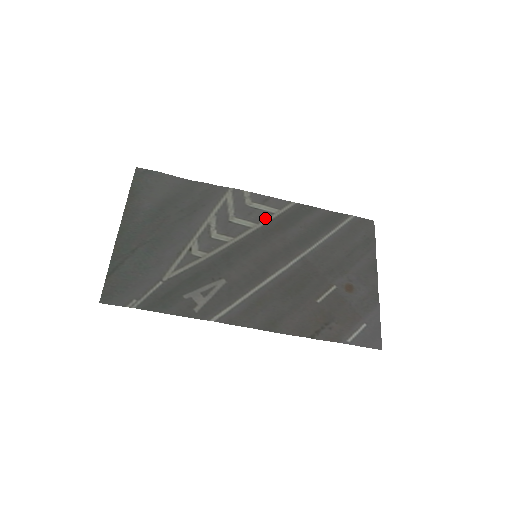
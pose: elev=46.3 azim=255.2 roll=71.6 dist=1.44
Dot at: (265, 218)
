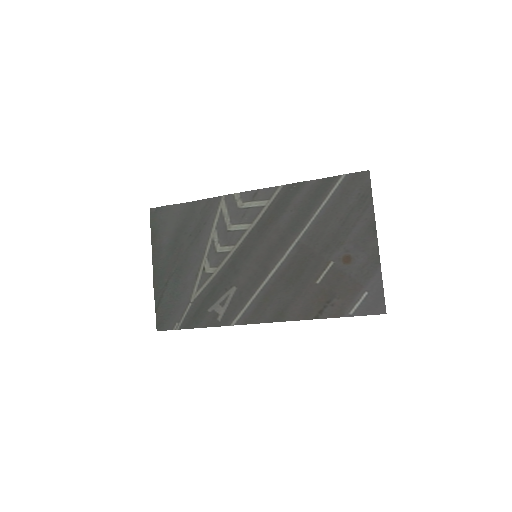
Dot at: (257, 215)
